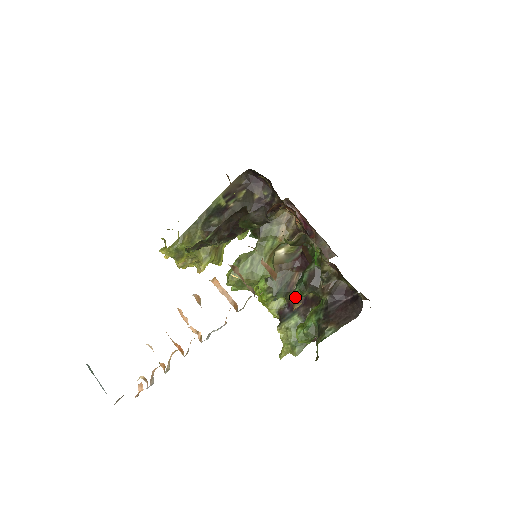
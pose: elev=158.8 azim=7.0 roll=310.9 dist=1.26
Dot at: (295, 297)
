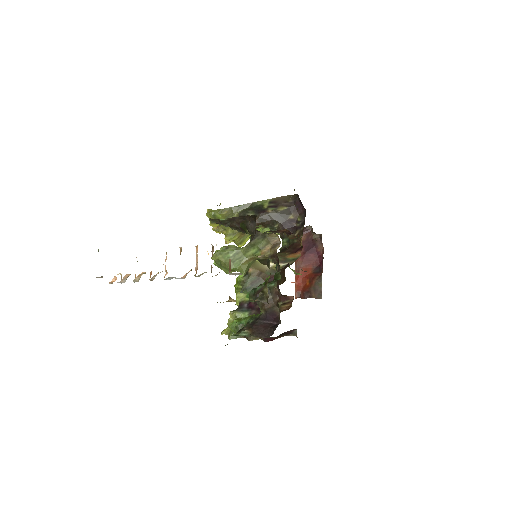
Dot at: occluded
